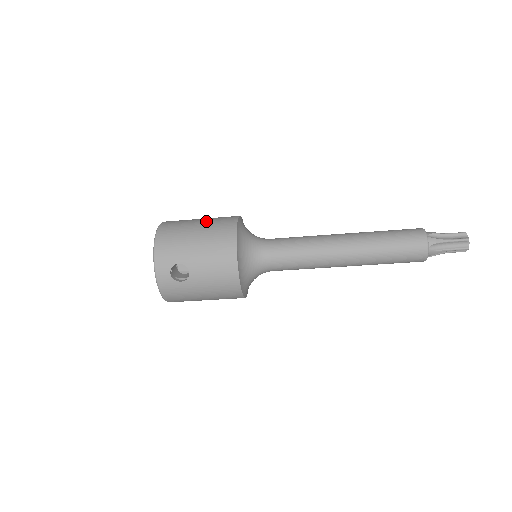
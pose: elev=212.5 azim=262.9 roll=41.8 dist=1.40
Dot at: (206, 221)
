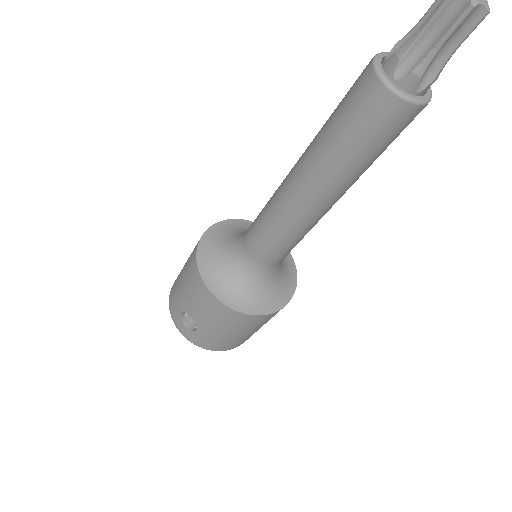
Dot at: occluded
